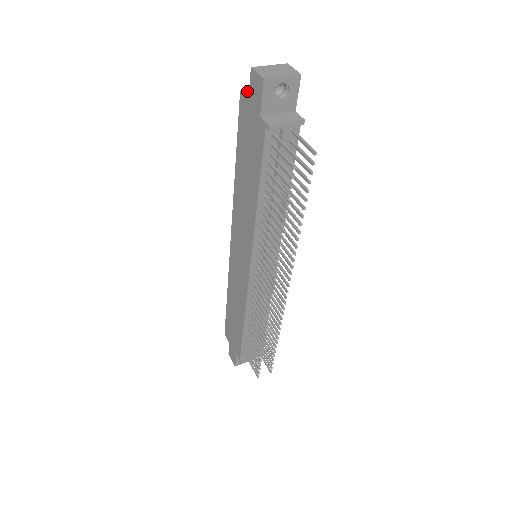
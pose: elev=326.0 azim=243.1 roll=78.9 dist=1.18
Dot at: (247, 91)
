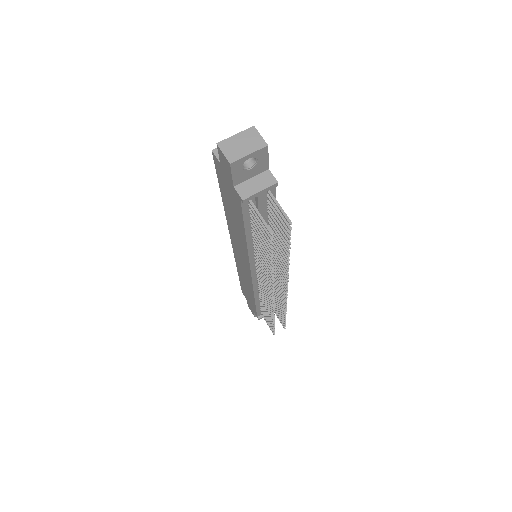
Dot at: occluded
